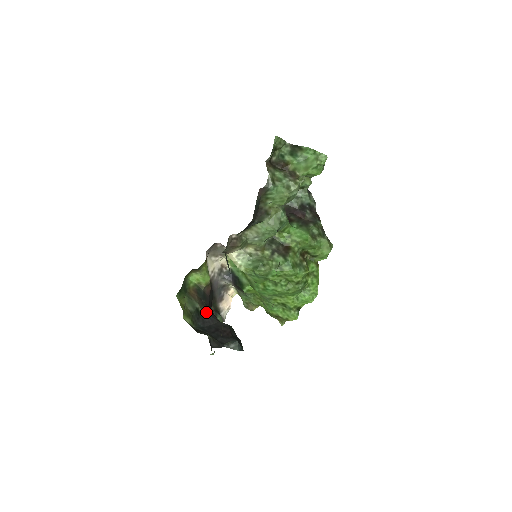
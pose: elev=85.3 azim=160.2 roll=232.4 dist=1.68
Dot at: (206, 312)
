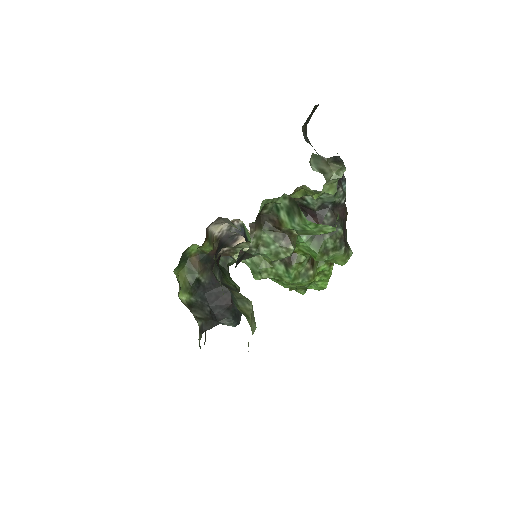
Dot at: (208, 277)
